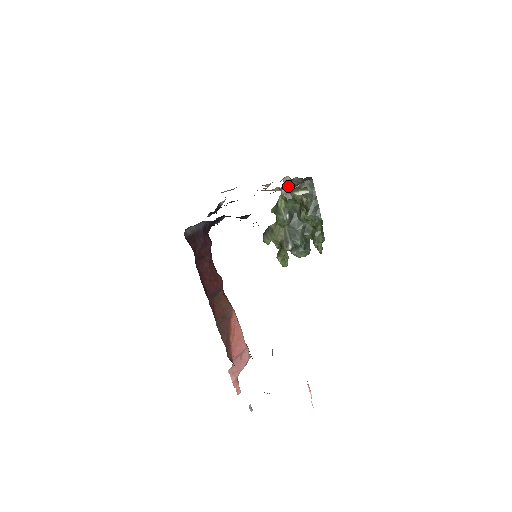
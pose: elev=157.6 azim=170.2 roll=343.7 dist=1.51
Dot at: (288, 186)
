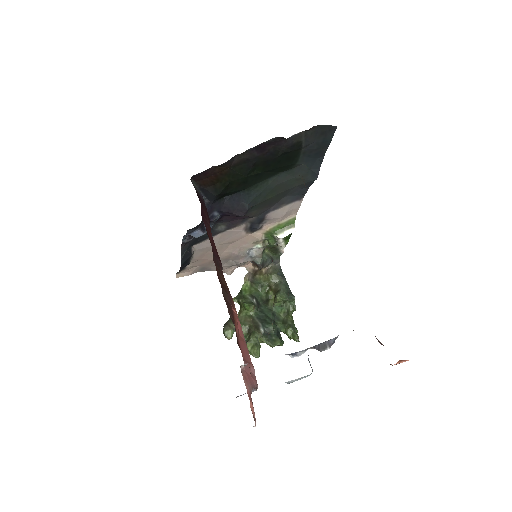
Dot at: (265, 245)
